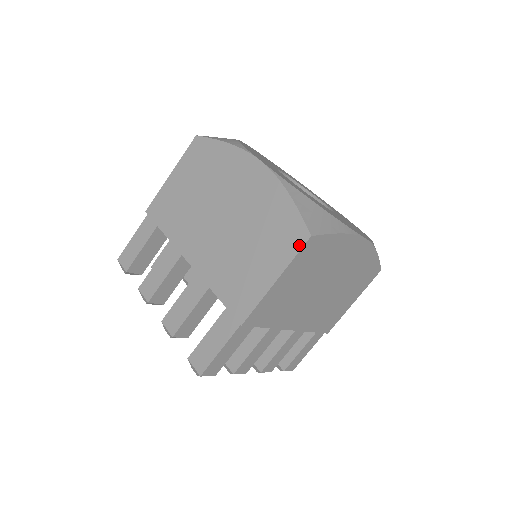
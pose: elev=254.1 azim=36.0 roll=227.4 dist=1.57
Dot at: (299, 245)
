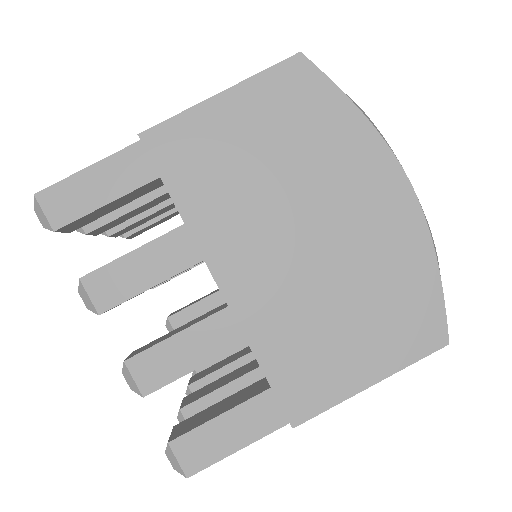
Dot at: (279, 64)
